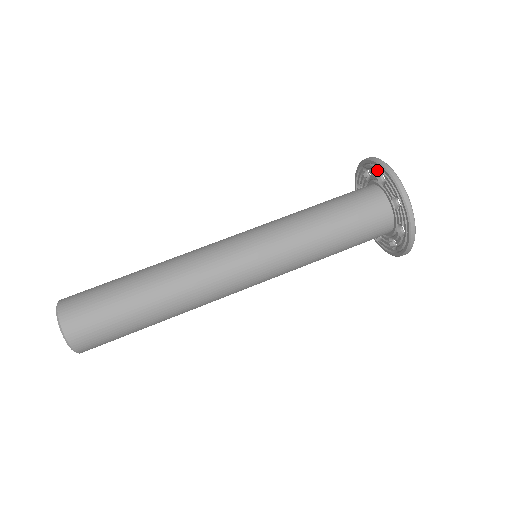
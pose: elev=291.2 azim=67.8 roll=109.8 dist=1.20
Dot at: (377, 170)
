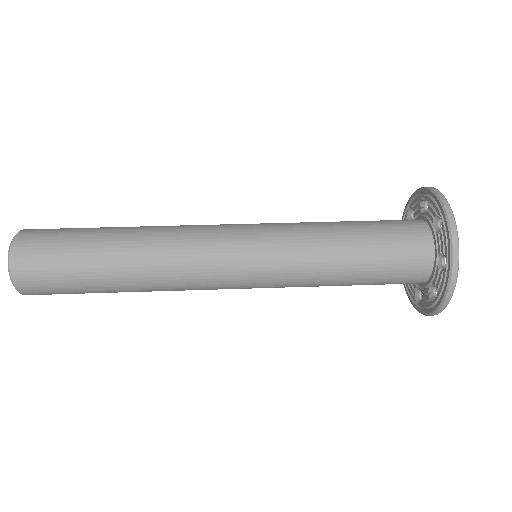
Dot at: (437, 212)
